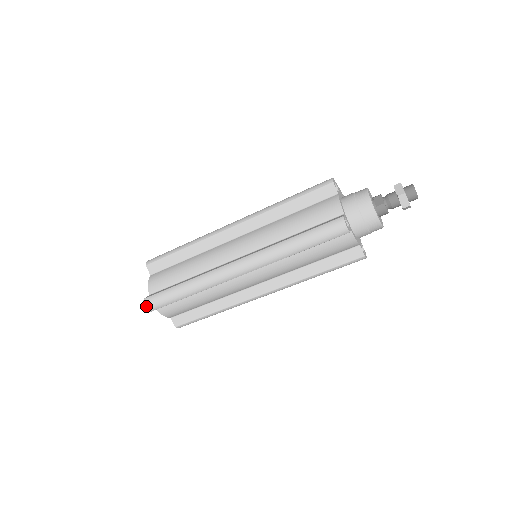
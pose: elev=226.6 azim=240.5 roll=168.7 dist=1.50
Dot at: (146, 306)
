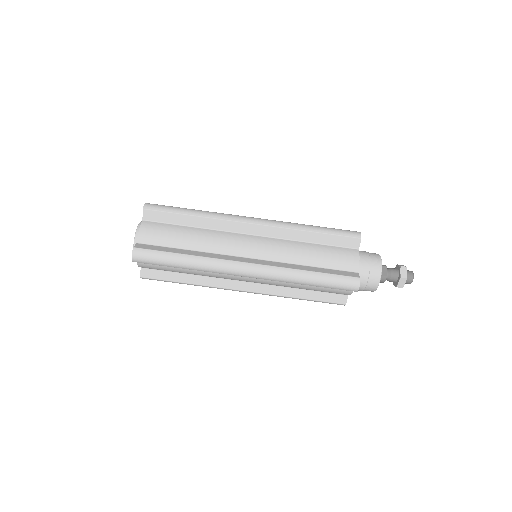
Dot at: (133, 256)
